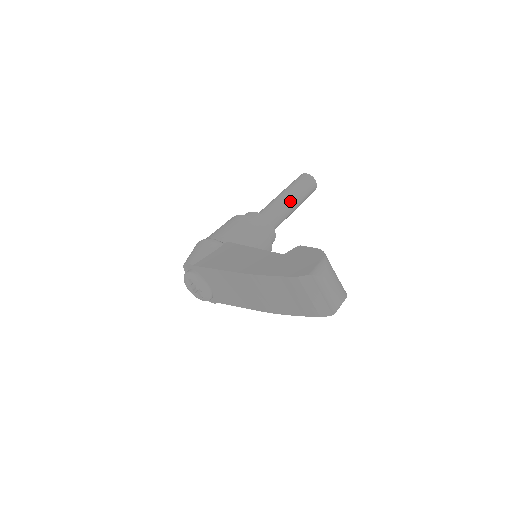
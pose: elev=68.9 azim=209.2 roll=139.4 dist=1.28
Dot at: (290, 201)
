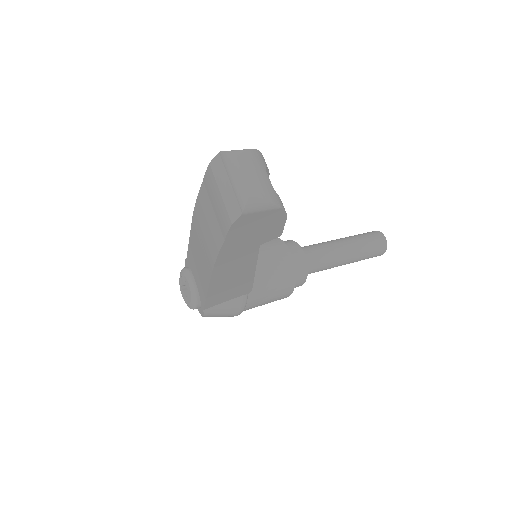
Dot at: (342, 245)
